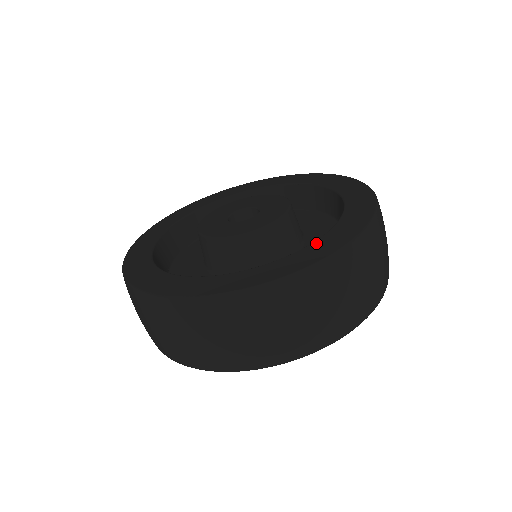
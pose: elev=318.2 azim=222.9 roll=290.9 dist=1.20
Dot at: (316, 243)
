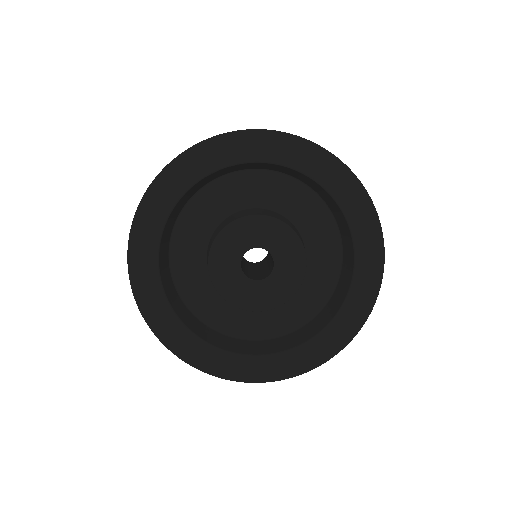
Dot at: (352, 297)
